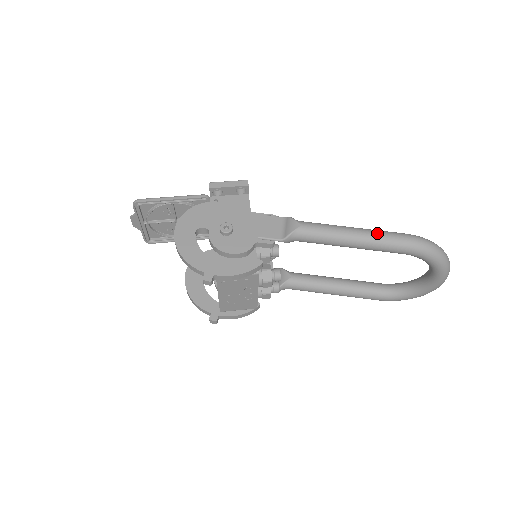
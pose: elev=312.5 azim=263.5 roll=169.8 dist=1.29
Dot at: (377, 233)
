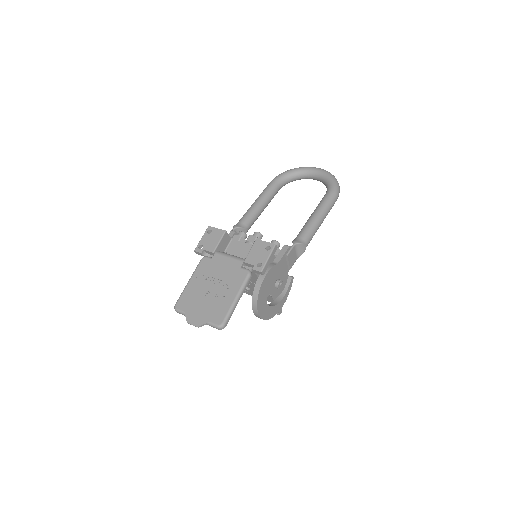
Dot at: (329, 210)
